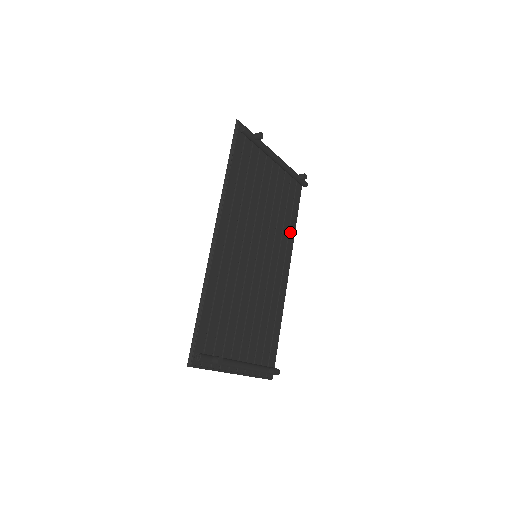
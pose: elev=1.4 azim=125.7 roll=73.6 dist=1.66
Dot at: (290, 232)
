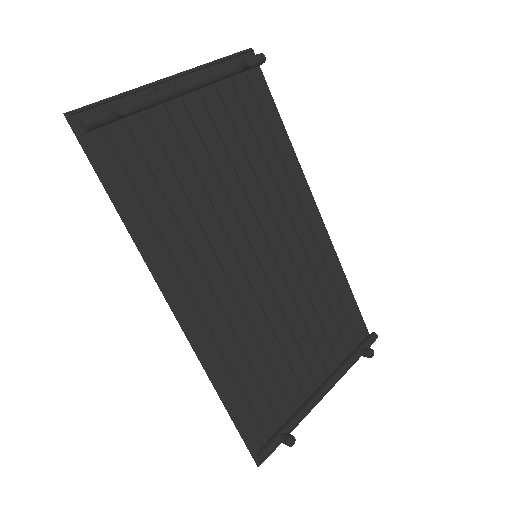
Dot at: (285, 157)
